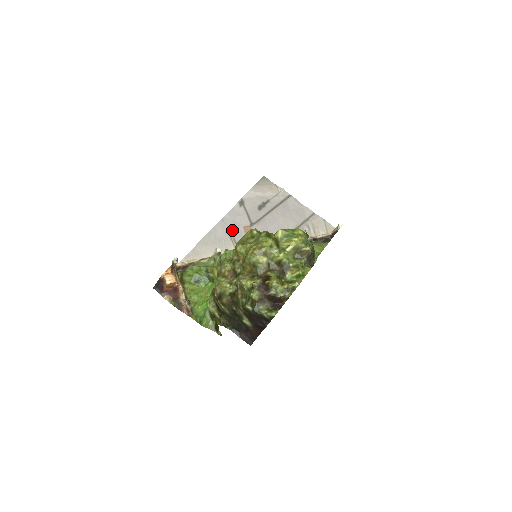
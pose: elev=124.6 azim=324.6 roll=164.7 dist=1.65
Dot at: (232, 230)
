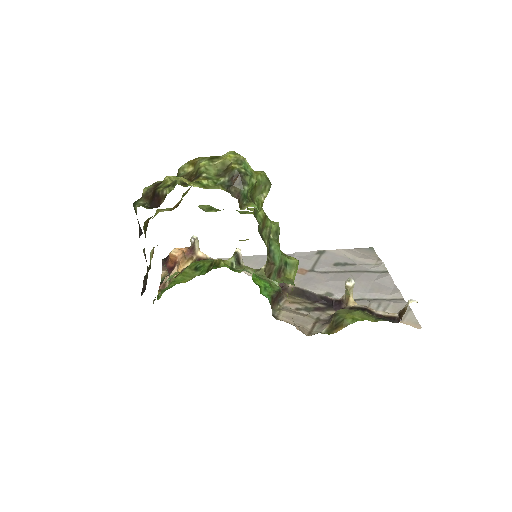
Dot at: occluded
